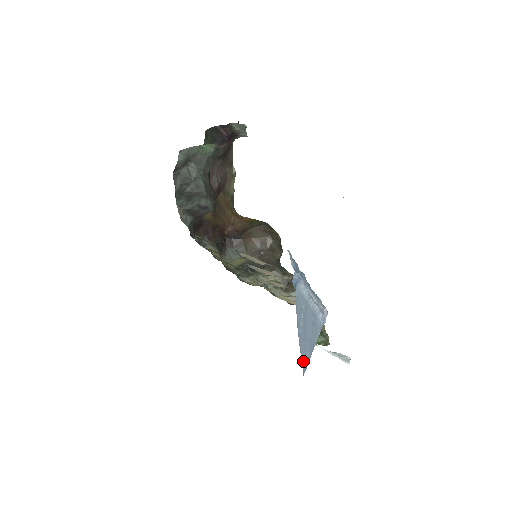
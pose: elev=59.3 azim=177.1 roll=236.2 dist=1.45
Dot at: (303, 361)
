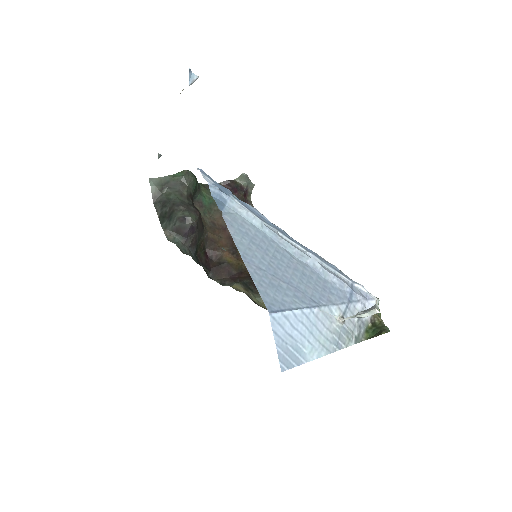
Dot at: (266, 295)
